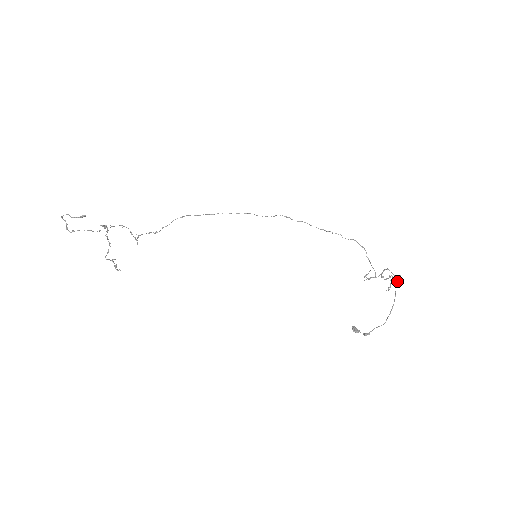
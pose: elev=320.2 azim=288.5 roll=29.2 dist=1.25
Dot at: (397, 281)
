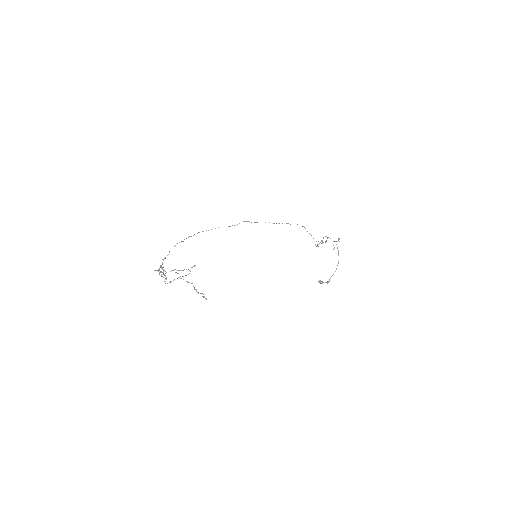
Dot at: occluded
